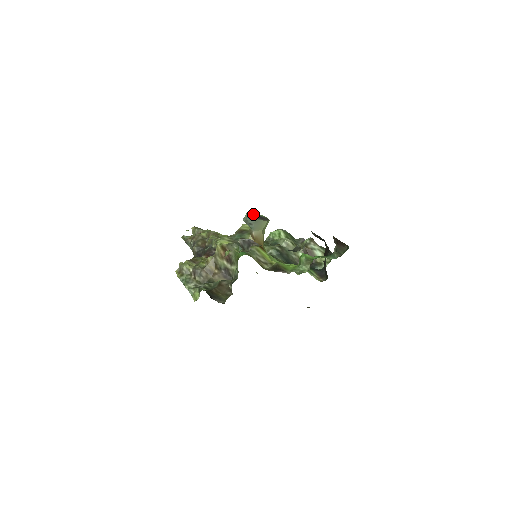
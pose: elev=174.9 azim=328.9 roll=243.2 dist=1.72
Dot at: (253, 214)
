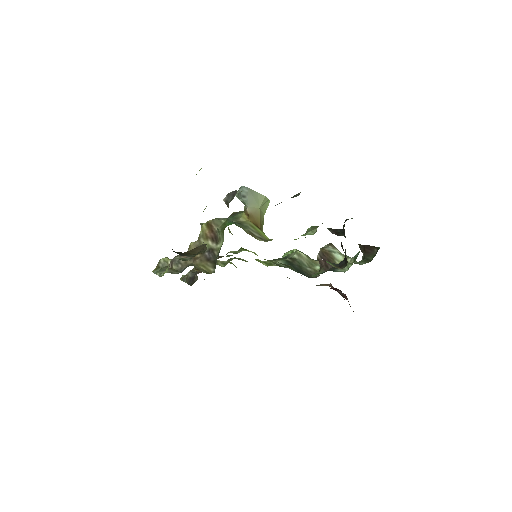
Dot at: occluded
